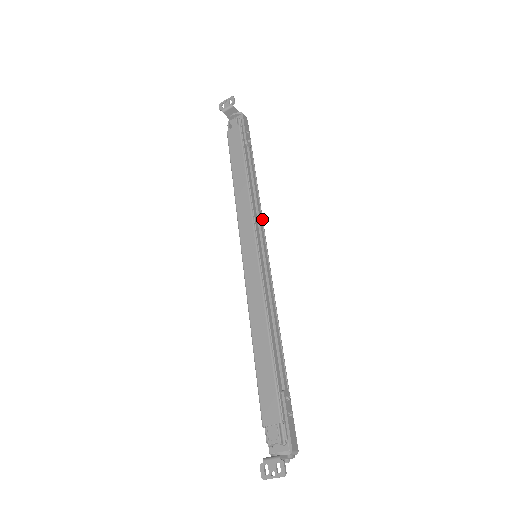
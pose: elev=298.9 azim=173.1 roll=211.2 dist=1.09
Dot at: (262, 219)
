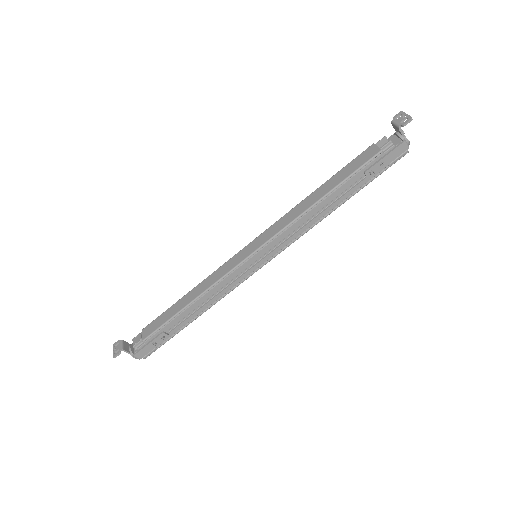
Dot at: (295, 239)
